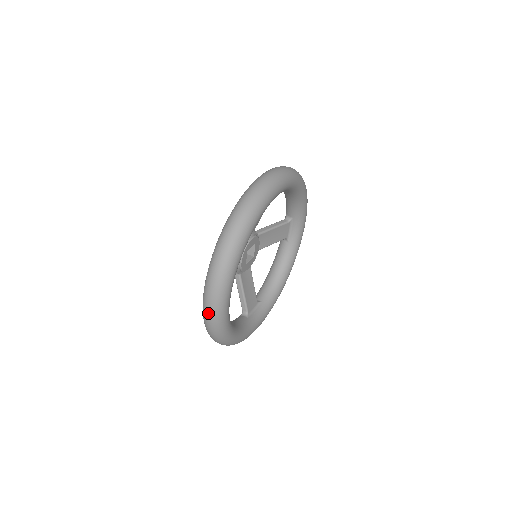
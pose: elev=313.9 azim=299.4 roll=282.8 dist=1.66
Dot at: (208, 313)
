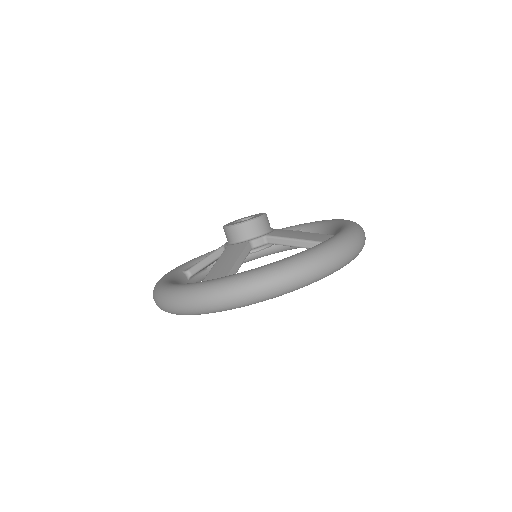
Dot at: occluded
